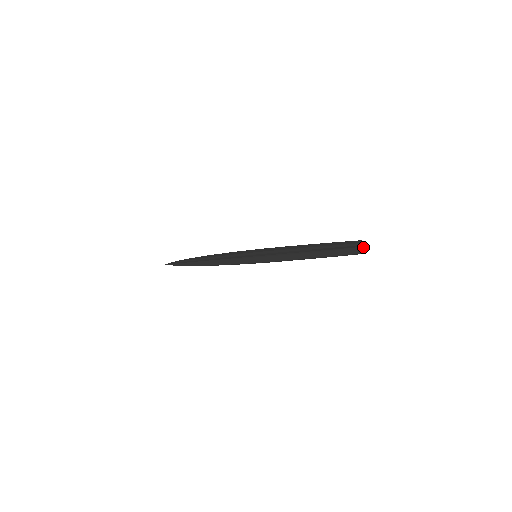
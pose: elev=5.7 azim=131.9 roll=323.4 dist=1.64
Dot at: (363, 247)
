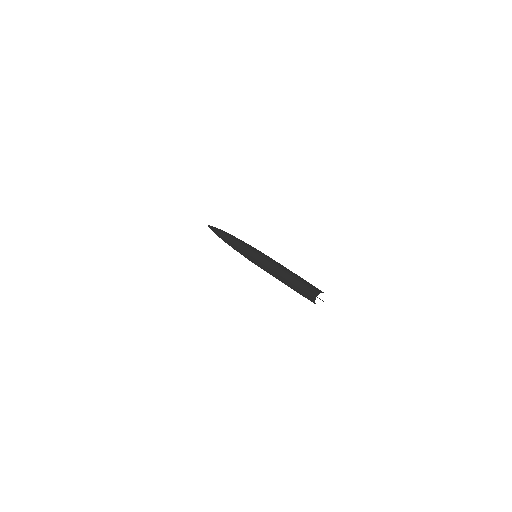
Dot at: occluded
